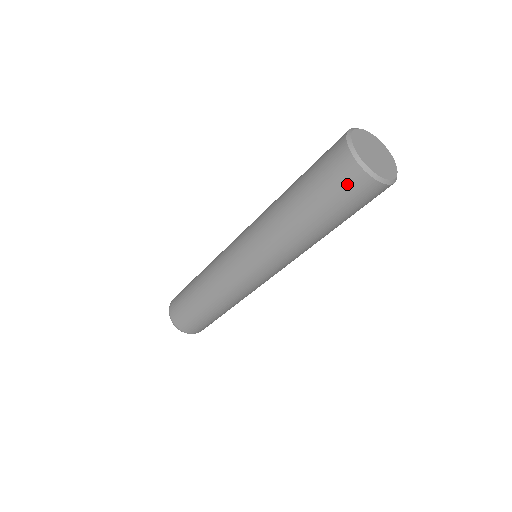
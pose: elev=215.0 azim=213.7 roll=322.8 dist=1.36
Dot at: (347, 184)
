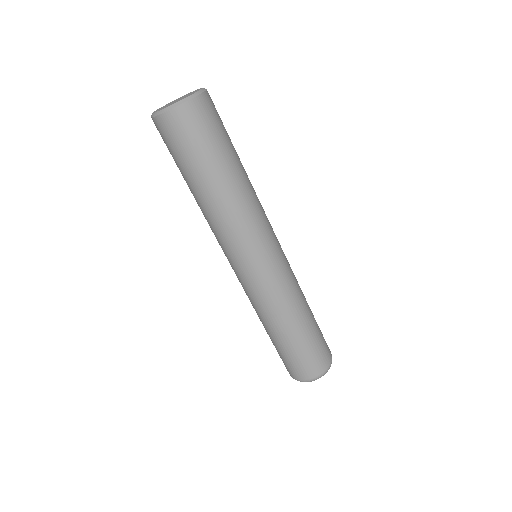
Dot at: (173, 133)
